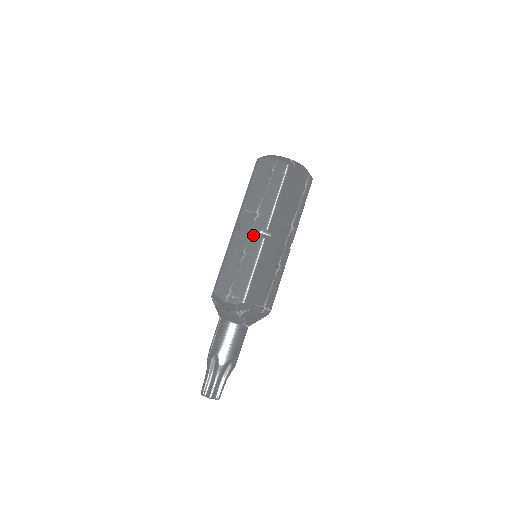
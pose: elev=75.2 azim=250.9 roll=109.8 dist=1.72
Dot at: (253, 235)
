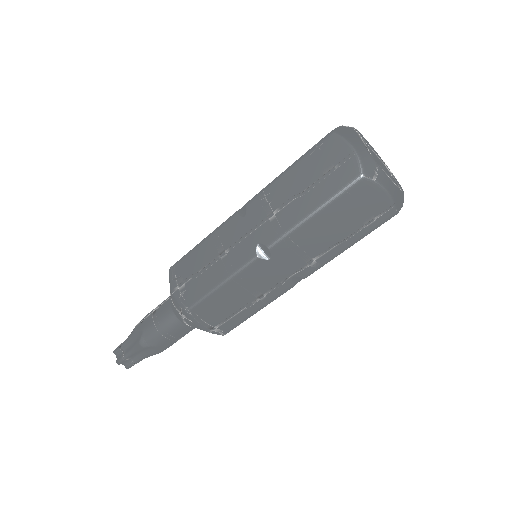
Dot at: (249, 240)
